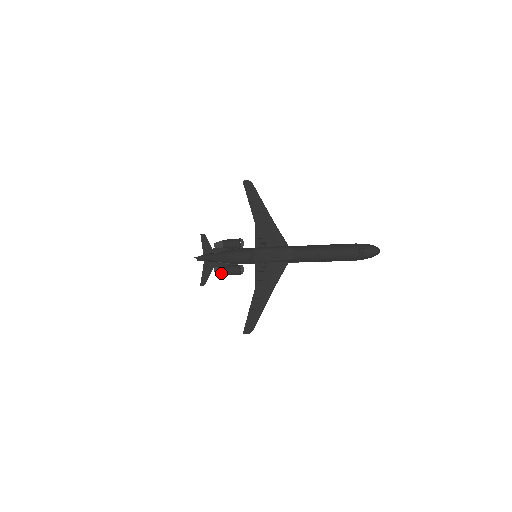
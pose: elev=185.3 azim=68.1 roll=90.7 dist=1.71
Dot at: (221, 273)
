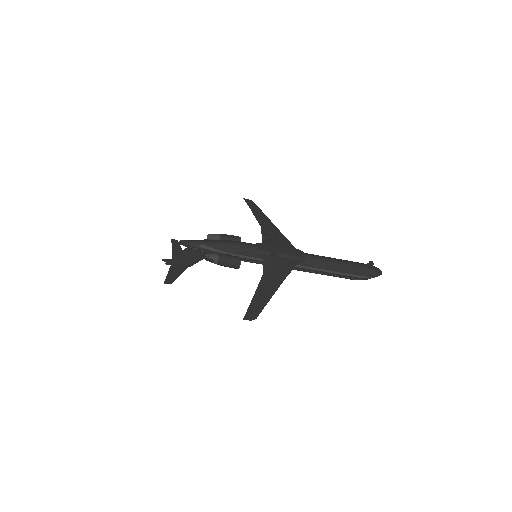
Dot at: (215, 260)
